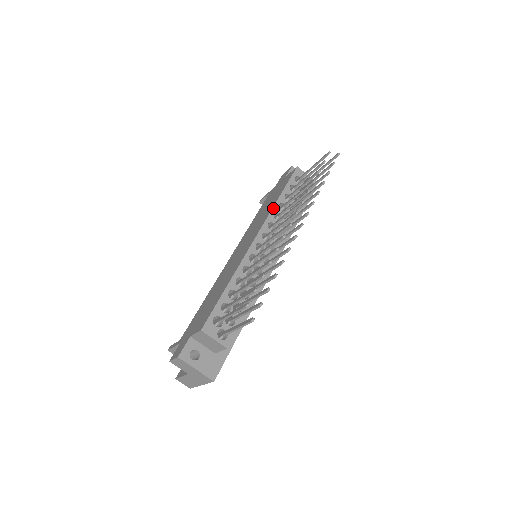
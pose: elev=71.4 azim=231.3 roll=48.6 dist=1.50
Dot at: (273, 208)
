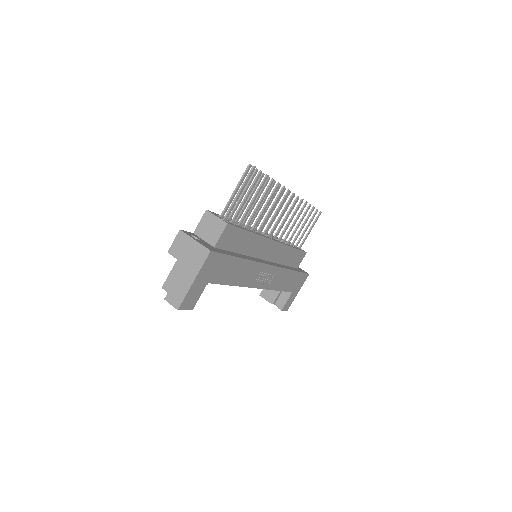
Dot at: occluded
